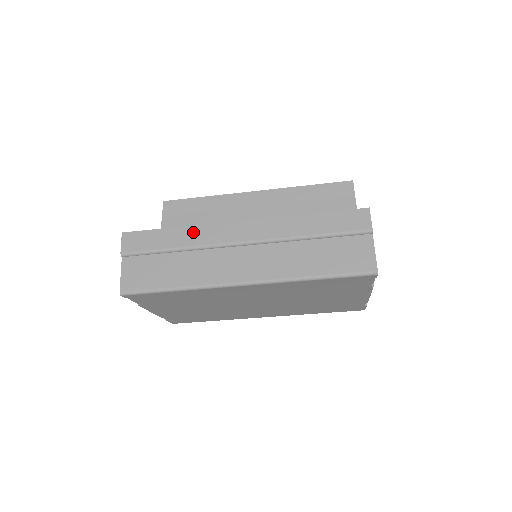
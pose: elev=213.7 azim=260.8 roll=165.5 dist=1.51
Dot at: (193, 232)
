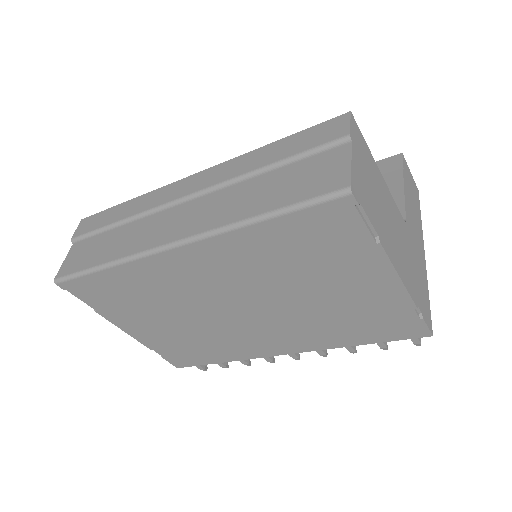
Dot at: (140, 201)
